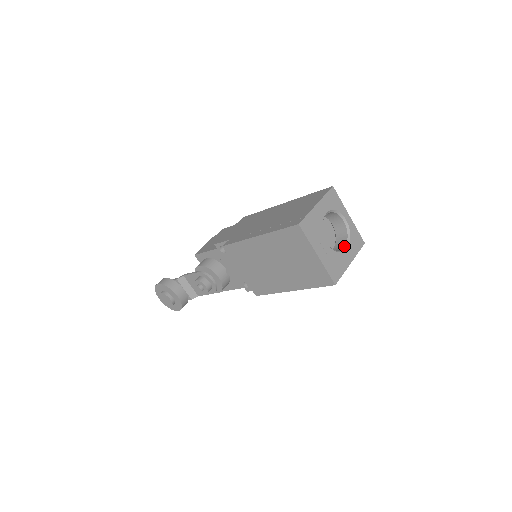
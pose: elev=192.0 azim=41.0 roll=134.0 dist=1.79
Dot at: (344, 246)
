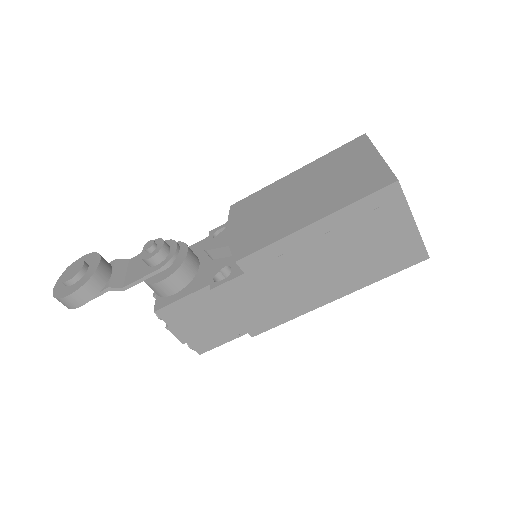
Dot at: occluded
